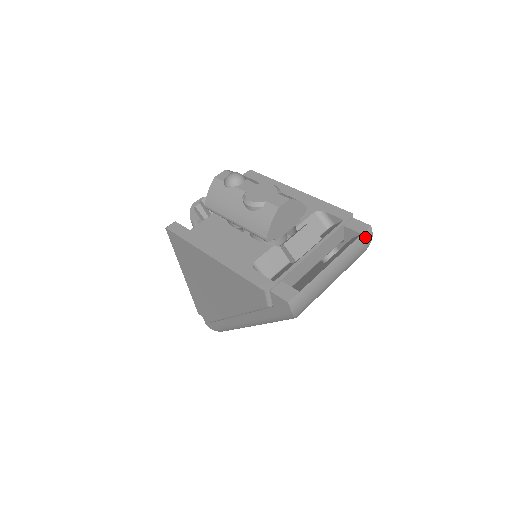
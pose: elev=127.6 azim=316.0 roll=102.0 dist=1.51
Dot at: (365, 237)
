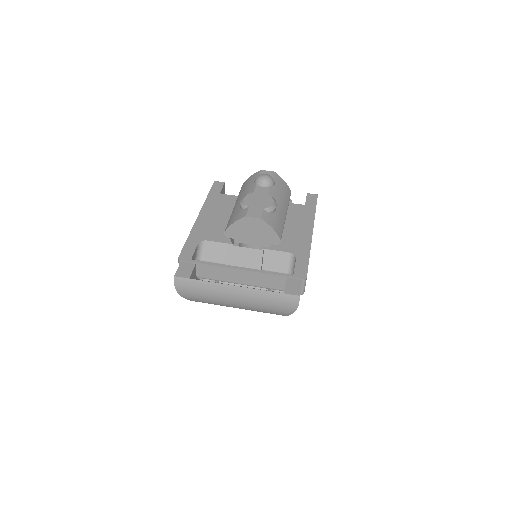
Dot at: (287, 299)
